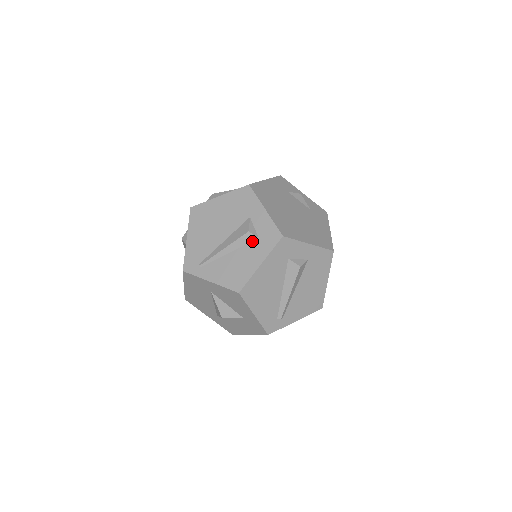
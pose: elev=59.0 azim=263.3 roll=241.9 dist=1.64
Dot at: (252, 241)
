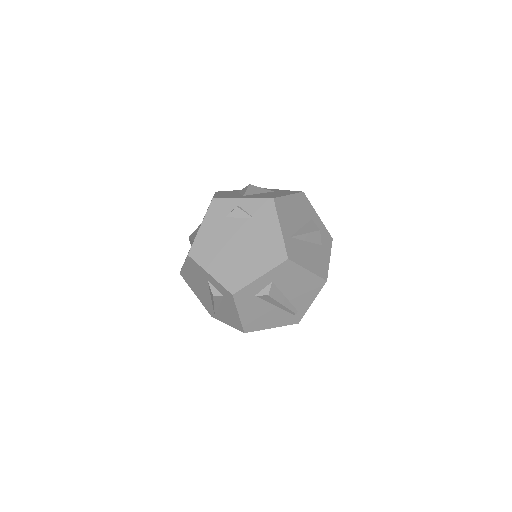
Dot at: (222, 298)
